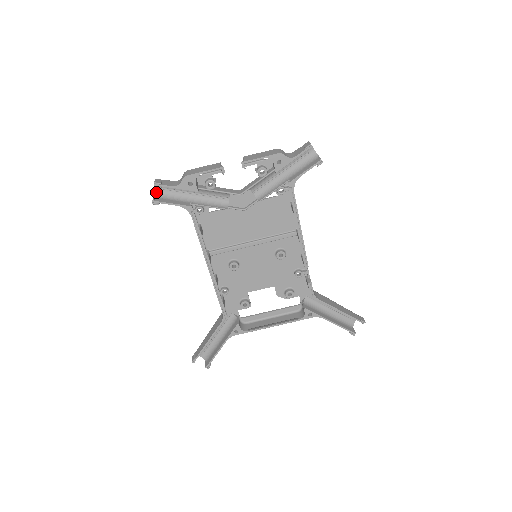
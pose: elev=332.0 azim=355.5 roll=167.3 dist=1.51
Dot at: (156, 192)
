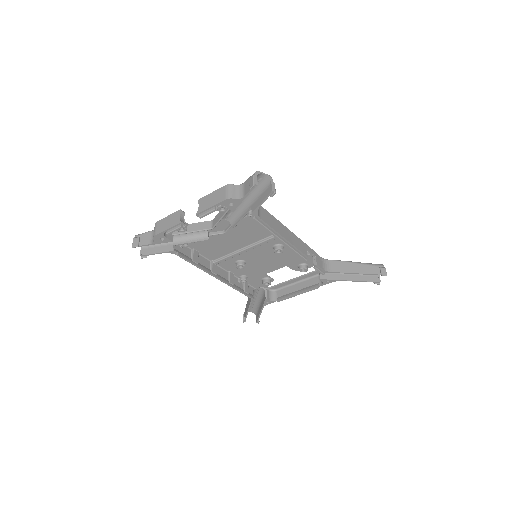
Dot at: occluded
